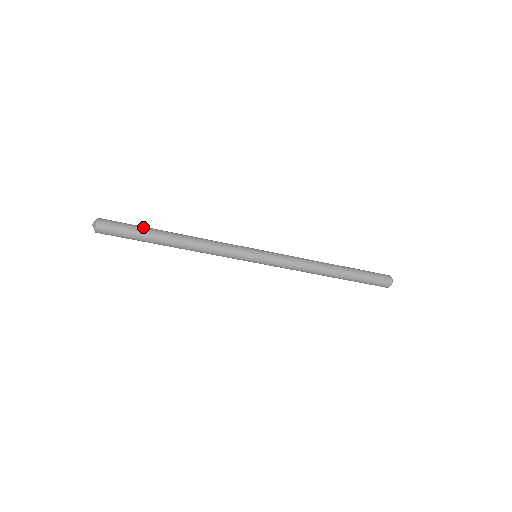
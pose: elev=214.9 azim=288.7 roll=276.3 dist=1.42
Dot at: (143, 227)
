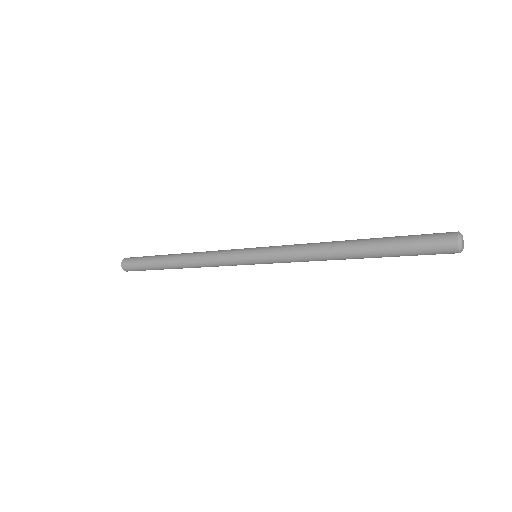
Dot at: (151, 265)
